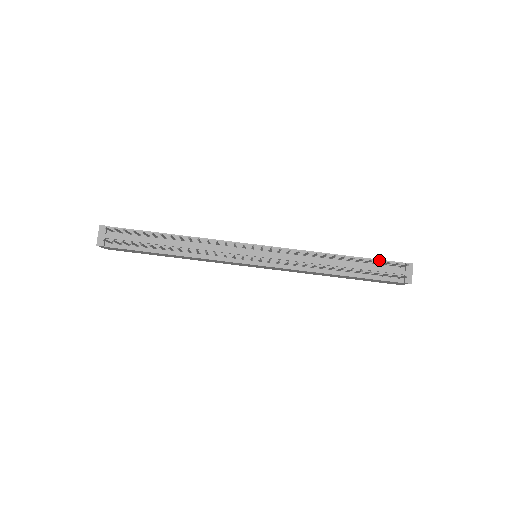
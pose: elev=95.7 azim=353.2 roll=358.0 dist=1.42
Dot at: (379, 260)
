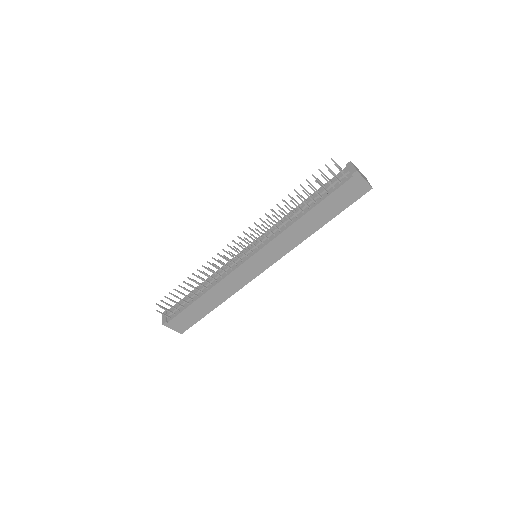
Dot at: occluded
